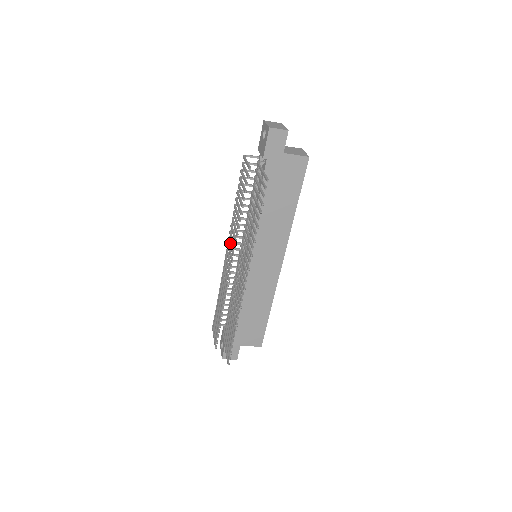
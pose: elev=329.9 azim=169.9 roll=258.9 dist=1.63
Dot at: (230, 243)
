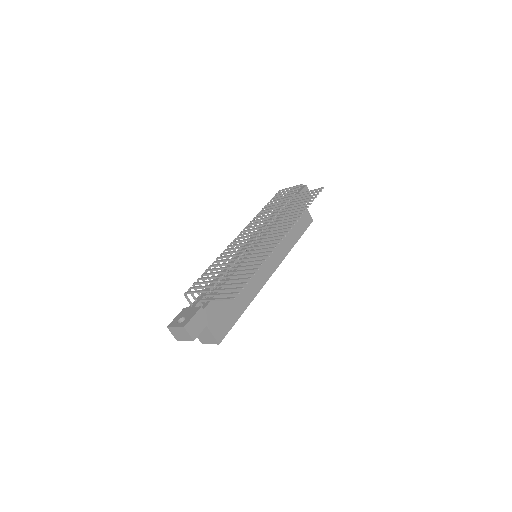
Dot at: (254, 225)
